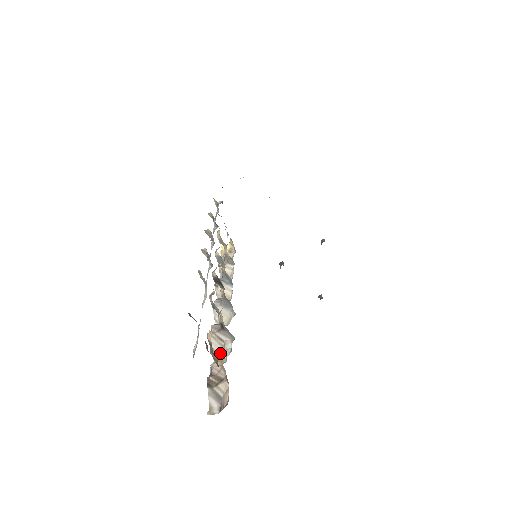
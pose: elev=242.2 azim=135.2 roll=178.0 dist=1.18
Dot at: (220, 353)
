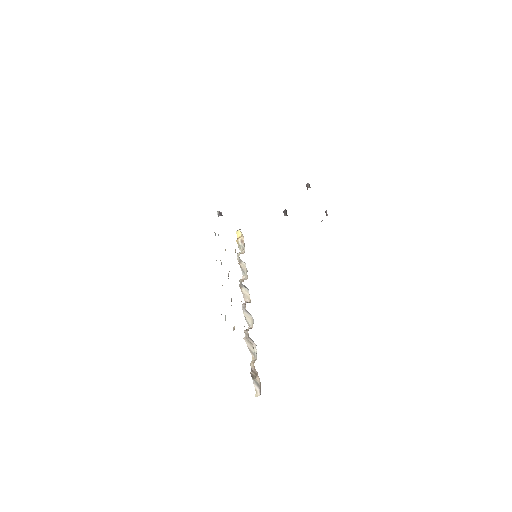
Dot at: (253, 352)
